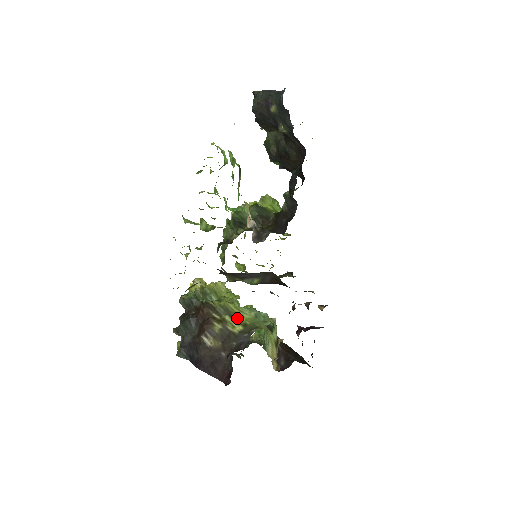
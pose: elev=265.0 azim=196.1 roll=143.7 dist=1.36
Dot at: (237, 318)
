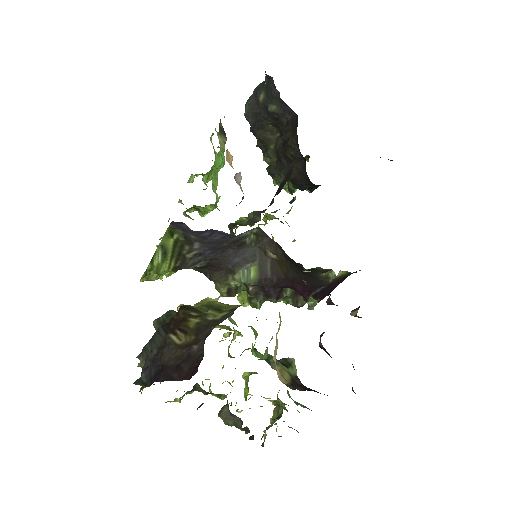
Dot at: (223, 309)
